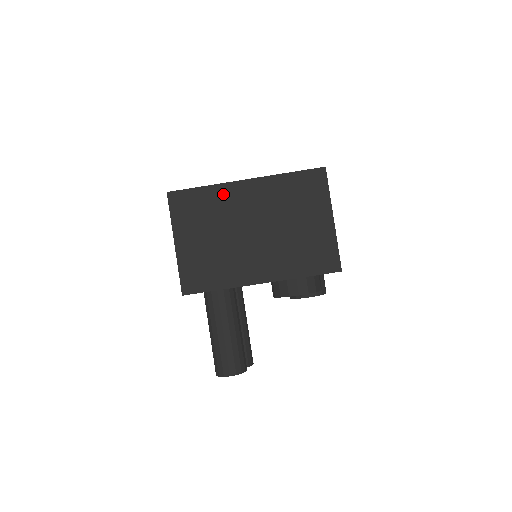
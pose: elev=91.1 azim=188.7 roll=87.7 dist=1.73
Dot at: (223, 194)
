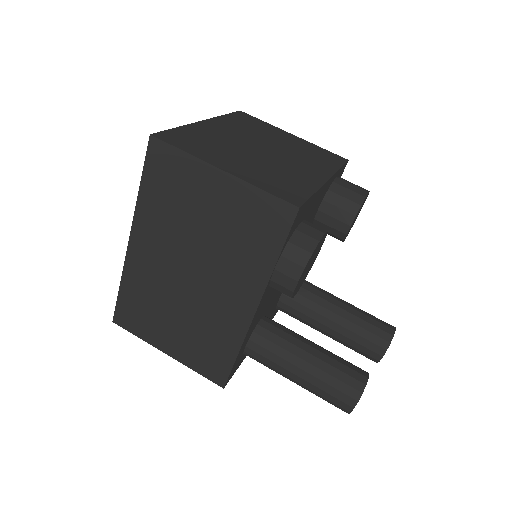
Dot at: (135, 274)
